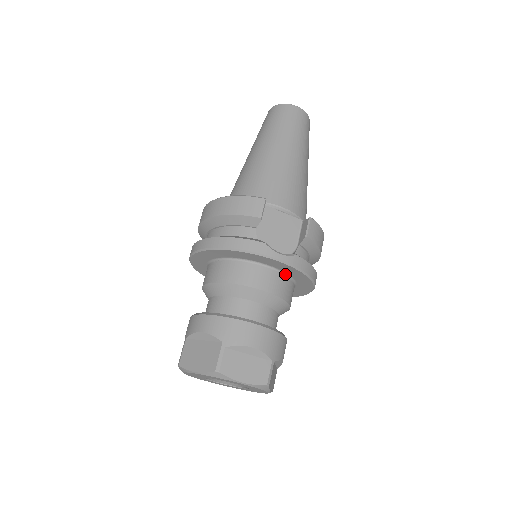
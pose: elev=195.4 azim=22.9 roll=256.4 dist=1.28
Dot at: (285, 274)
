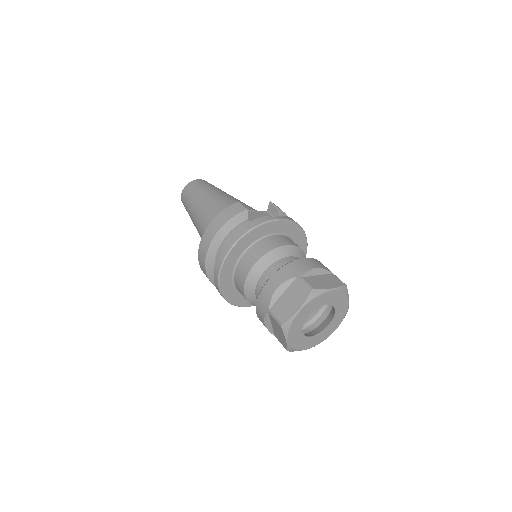
Dot at: (287, 237)
